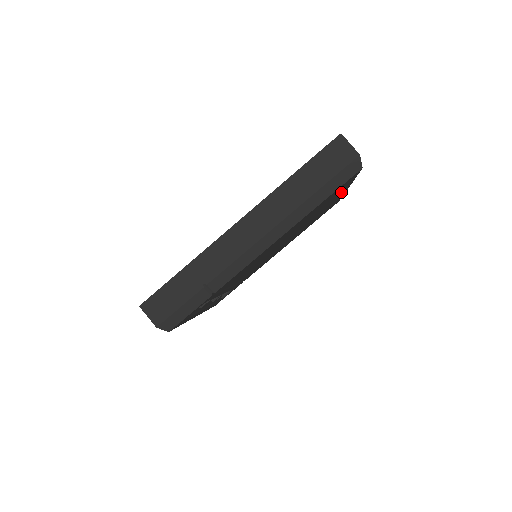
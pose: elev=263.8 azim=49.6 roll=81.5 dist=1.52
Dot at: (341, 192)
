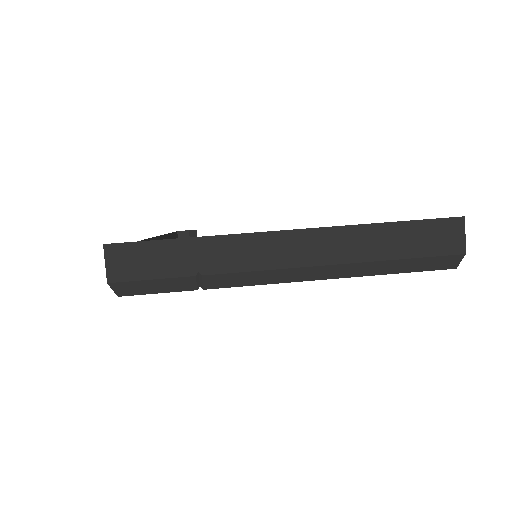
Dot at: occluded
